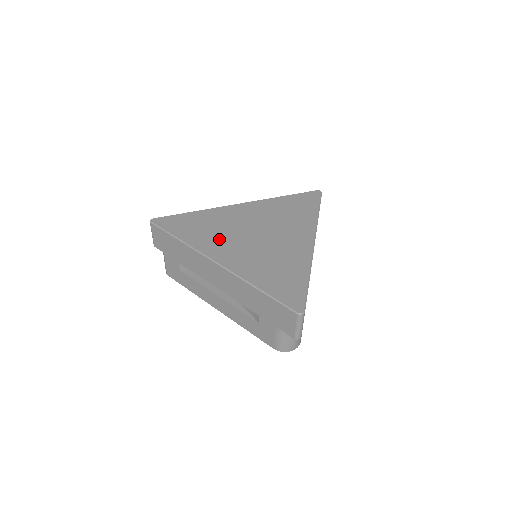
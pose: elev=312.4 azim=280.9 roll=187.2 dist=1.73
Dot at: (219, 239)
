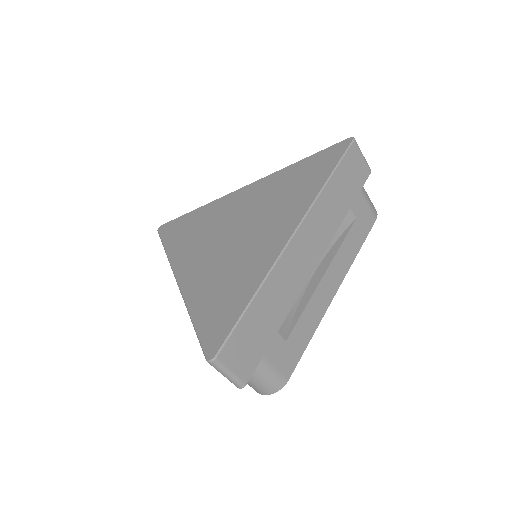
Dot at: (196, 245)
